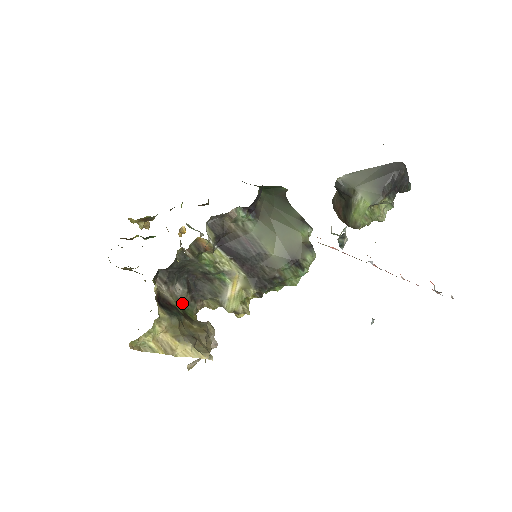
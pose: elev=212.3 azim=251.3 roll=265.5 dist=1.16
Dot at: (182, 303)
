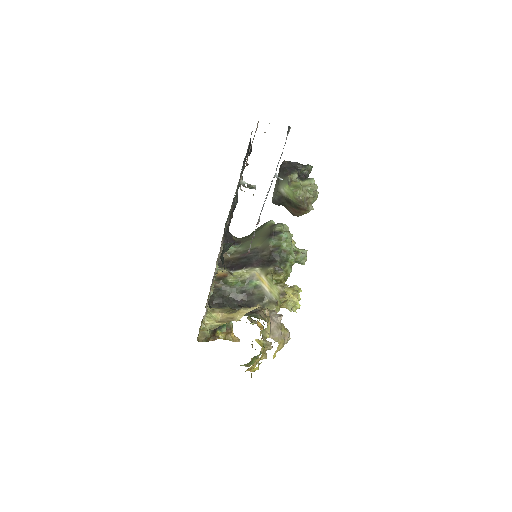
Dot at: occluded
